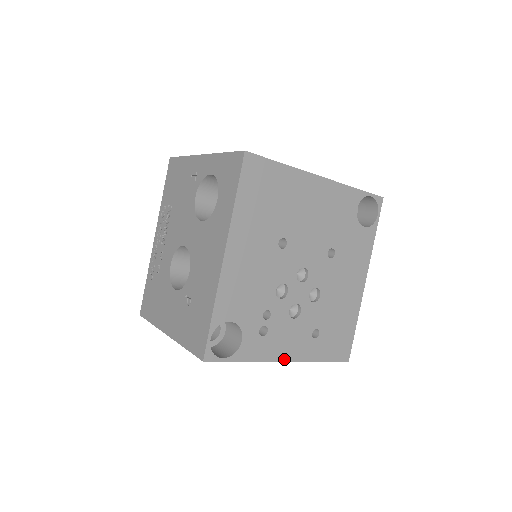
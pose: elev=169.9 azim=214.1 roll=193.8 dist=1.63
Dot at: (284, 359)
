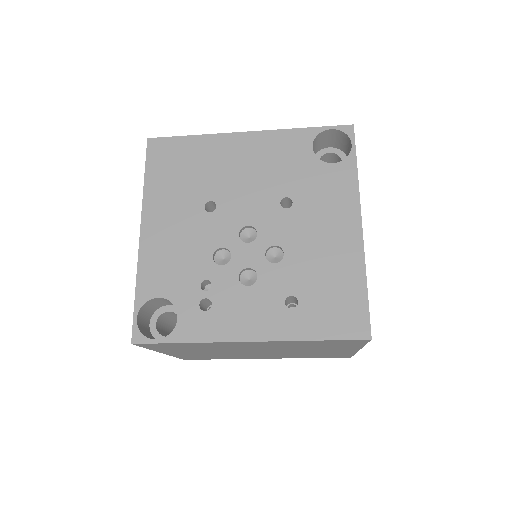
Dot at: (246, 338)
